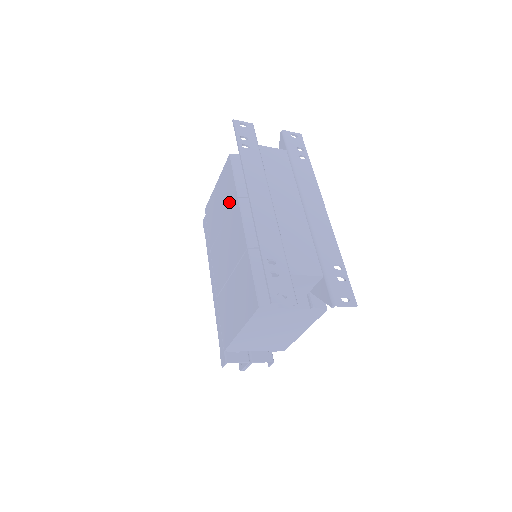
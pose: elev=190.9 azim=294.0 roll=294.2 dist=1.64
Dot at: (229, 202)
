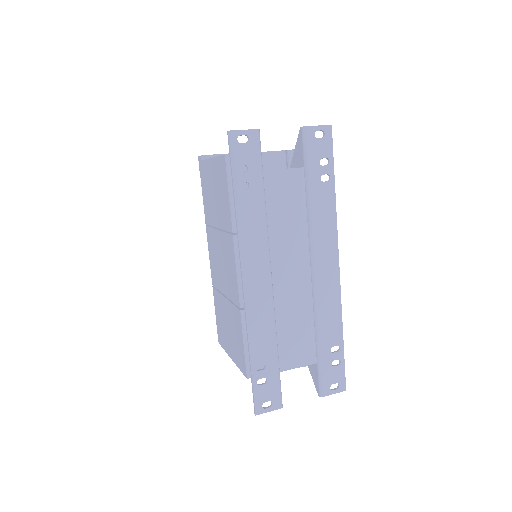
Dot at: (224, 218)
